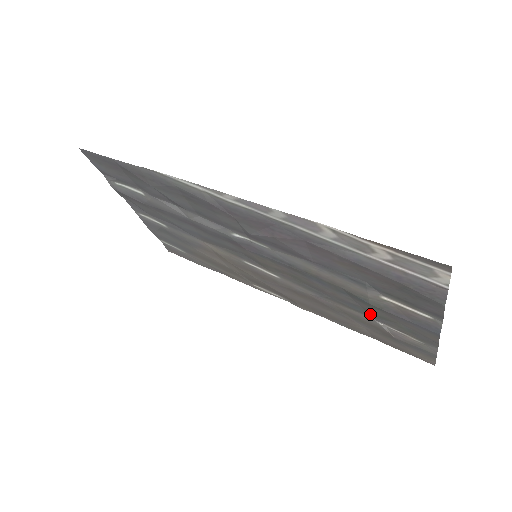
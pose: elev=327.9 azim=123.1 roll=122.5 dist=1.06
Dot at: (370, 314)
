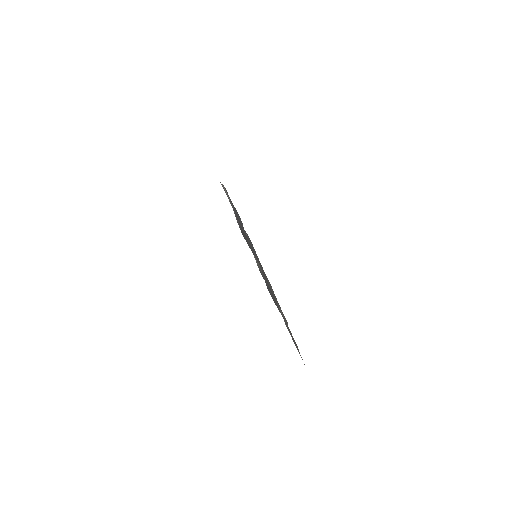
Dot at: (273, 295)
